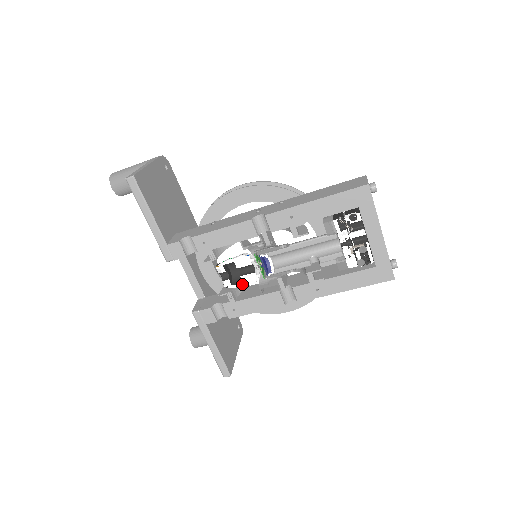
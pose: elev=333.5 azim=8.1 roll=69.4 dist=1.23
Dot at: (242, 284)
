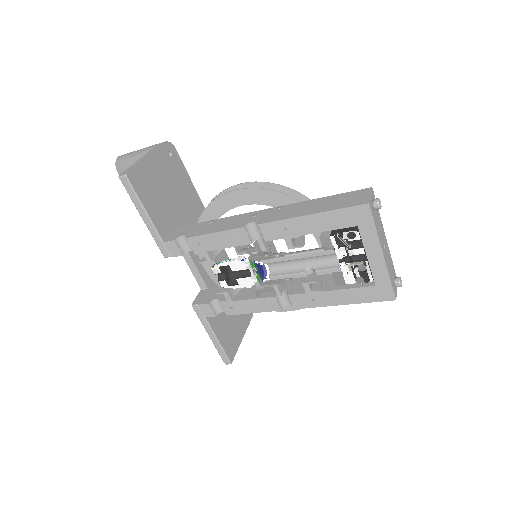
Dot at: (238, 286)
